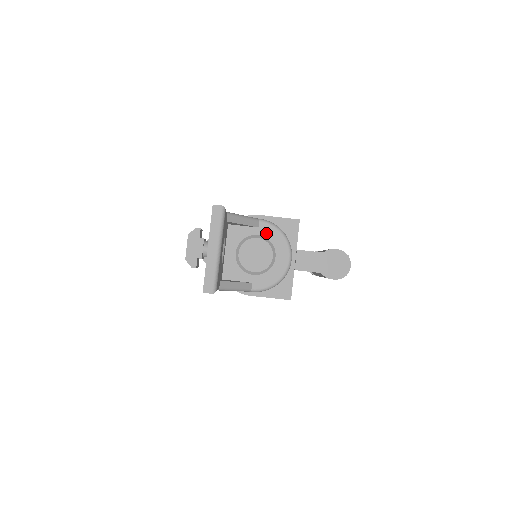
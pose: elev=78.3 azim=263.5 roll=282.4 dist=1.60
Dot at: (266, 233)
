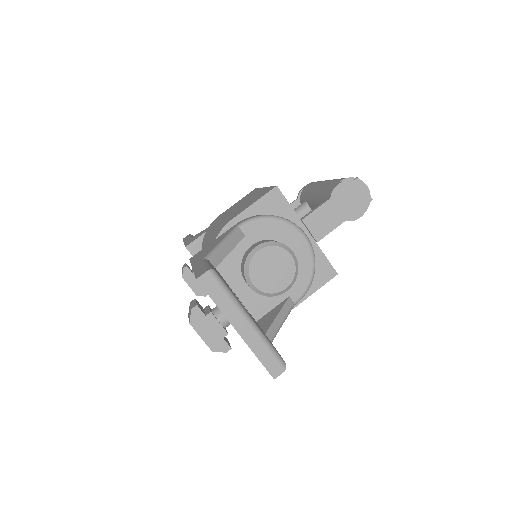
Dot at: (258, 234)
